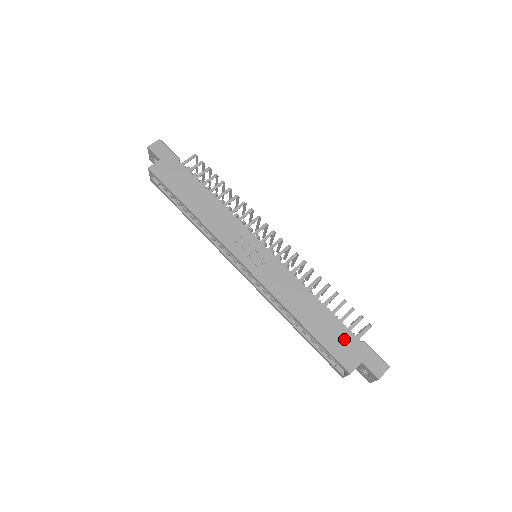
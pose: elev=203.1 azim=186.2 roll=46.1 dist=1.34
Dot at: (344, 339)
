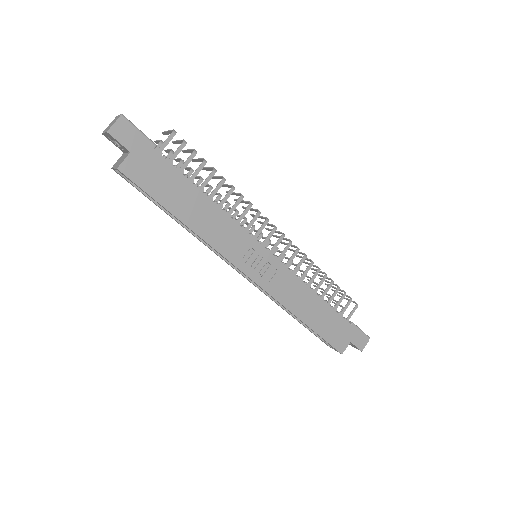
Dot at: (339, 327)
